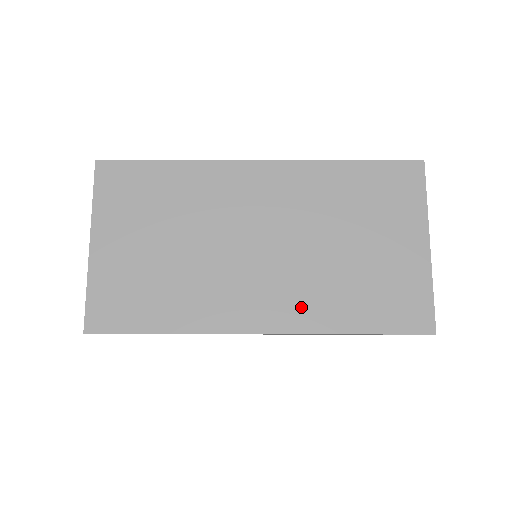
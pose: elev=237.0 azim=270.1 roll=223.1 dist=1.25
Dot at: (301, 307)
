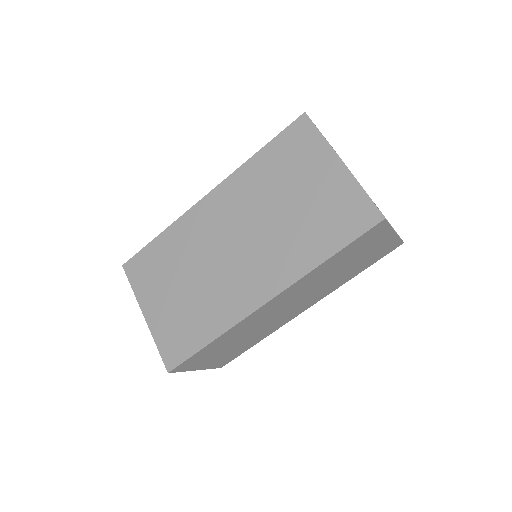
Dot at: (282, 267)
